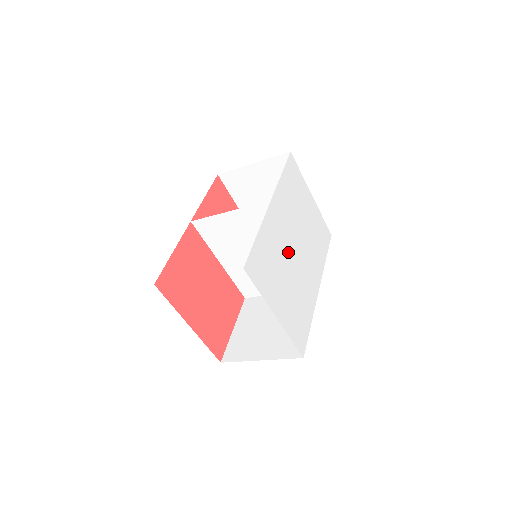
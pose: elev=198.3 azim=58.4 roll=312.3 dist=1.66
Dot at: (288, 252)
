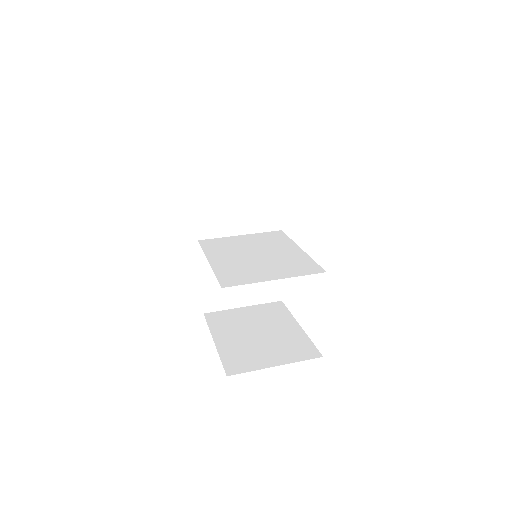
Dot at: occluded
